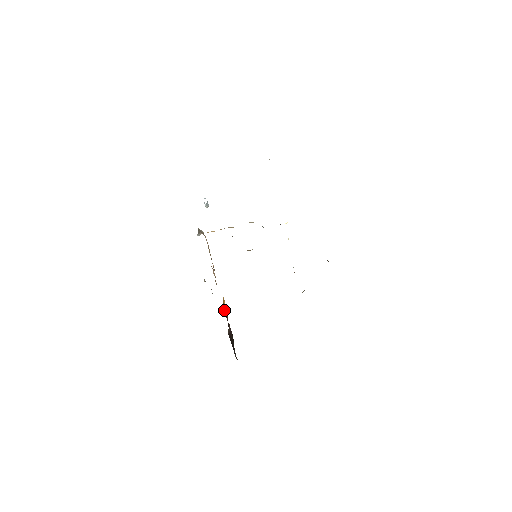
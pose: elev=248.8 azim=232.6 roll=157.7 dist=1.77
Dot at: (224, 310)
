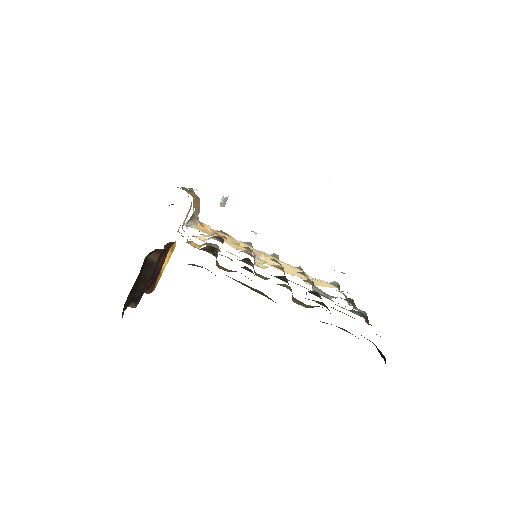
Dot at: (163, 255)
